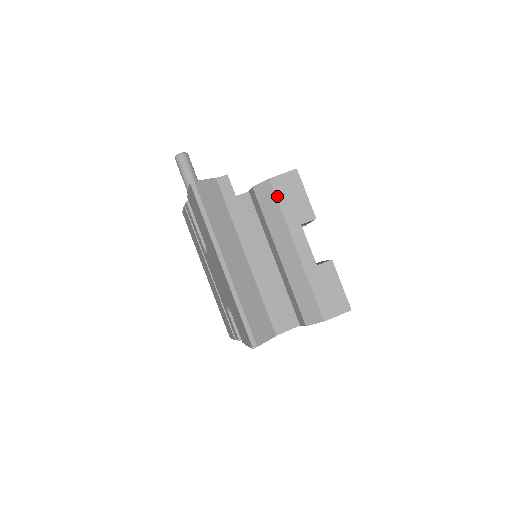
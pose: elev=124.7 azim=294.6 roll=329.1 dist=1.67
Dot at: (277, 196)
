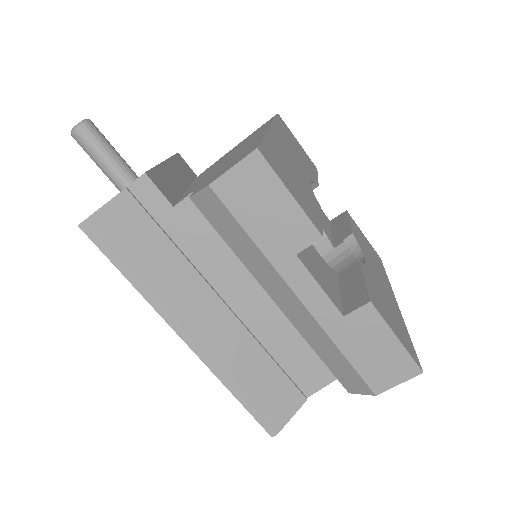
Dot at: (234, 215)
